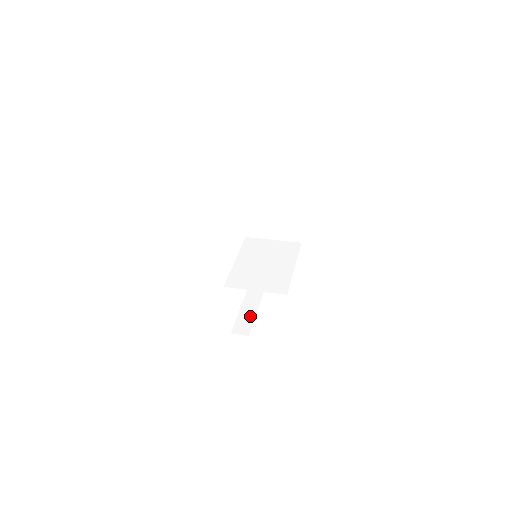
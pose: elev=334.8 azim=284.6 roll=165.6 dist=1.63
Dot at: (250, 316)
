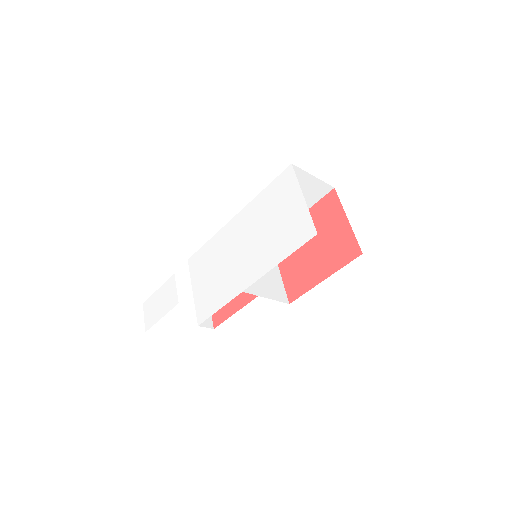
Dot at: occluded
